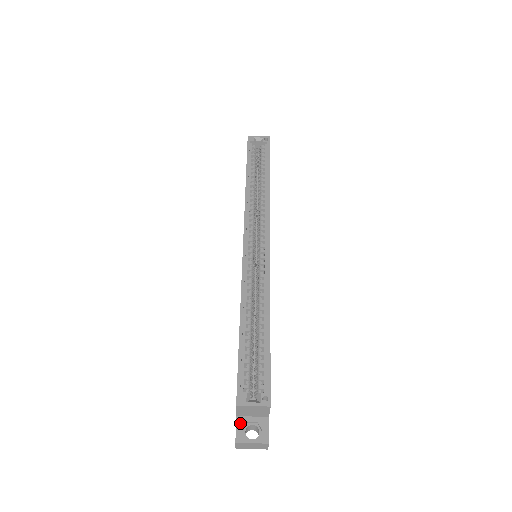
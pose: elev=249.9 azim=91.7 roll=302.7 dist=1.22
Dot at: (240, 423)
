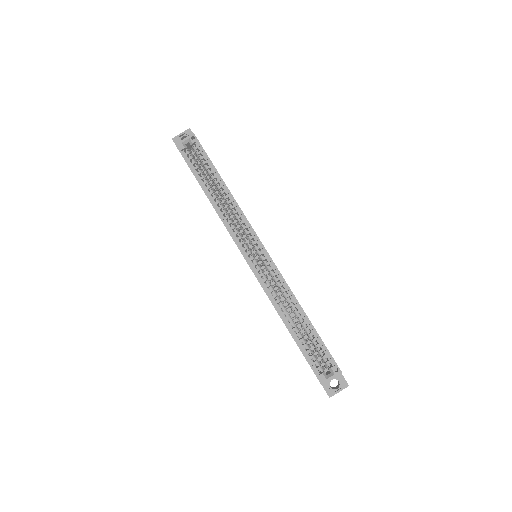
Dot at: (325, 385)
